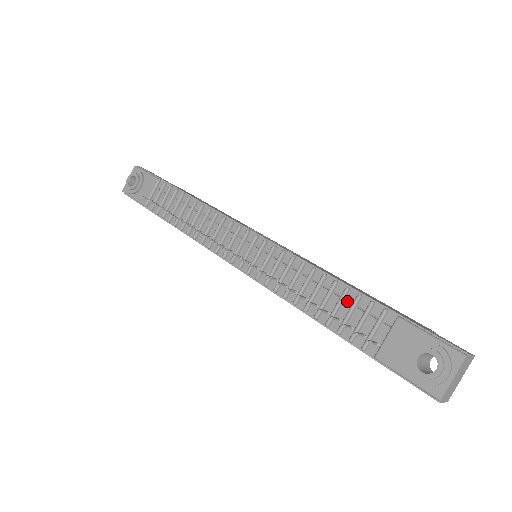
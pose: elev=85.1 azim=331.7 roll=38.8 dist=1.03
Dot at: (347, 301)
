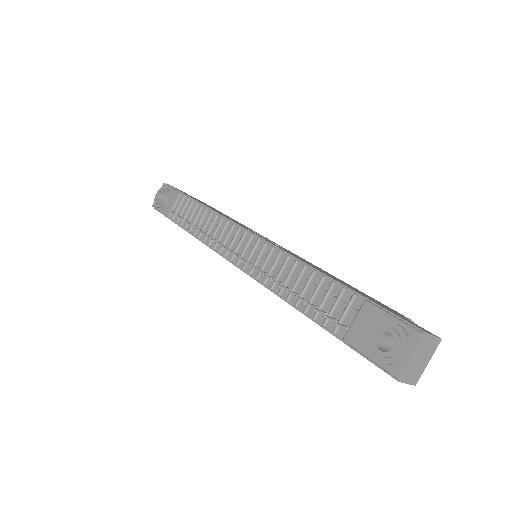
Dot at: (325, 290)
